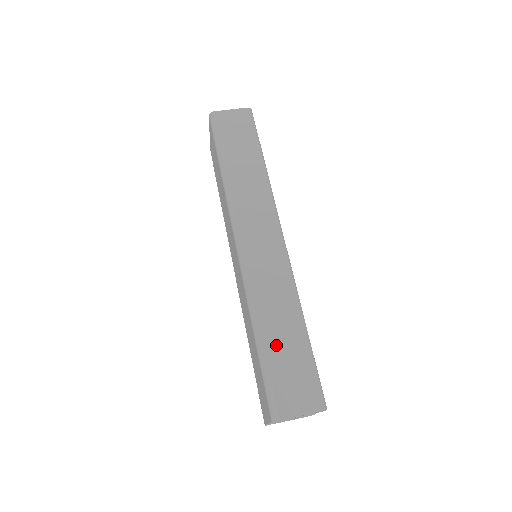
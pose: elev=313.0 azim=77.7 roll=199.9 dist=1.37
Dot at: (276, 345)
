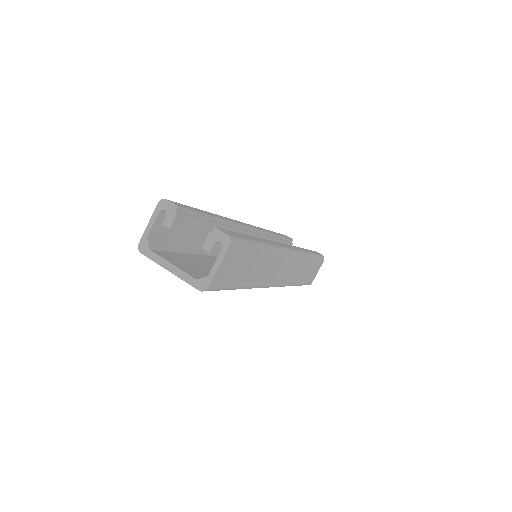
Dot at: (305, 276)
